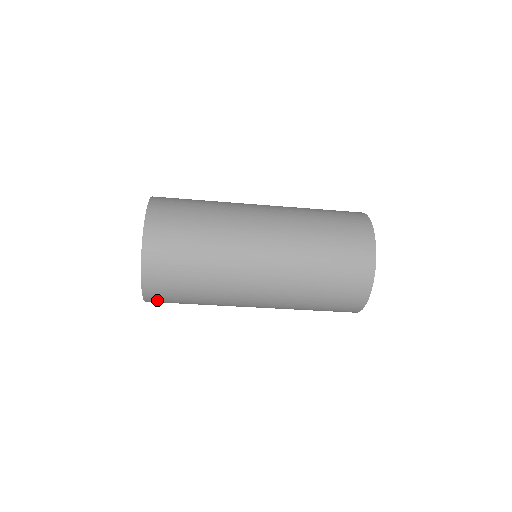
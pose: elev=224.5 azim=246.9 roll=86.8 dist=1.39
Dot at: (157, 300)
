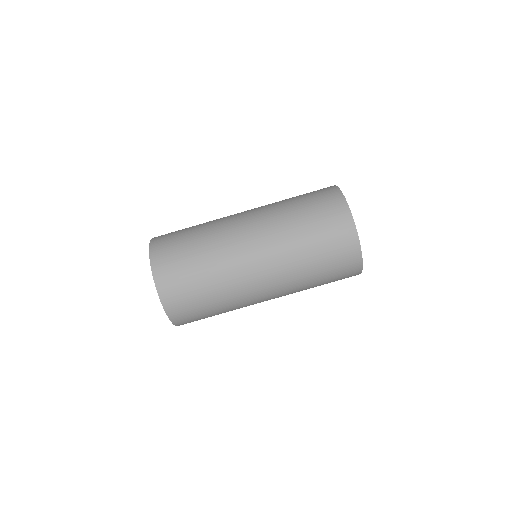
Dot at: occluded
